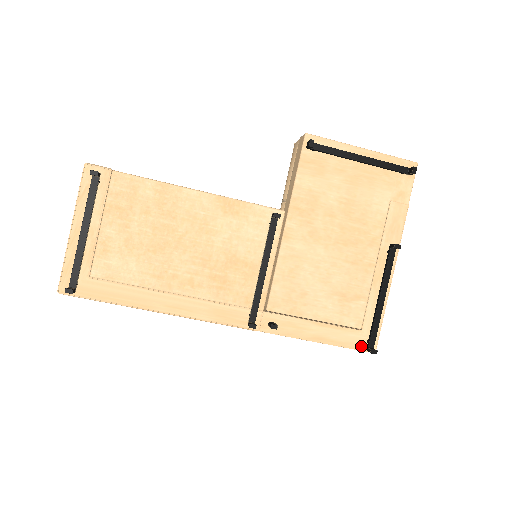
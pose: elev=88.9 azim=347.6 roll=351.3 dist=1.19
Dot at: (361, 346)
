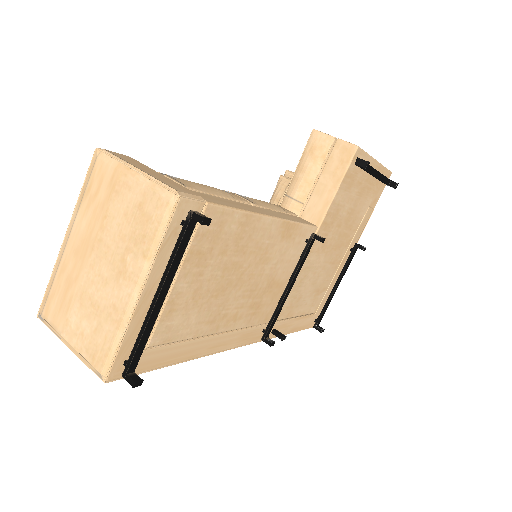
Dot at: (311, 325)
